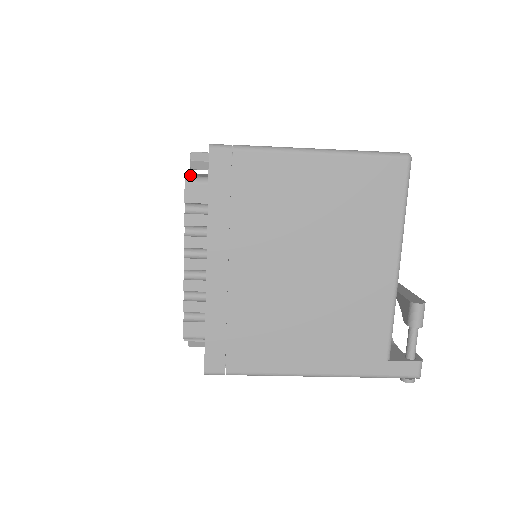
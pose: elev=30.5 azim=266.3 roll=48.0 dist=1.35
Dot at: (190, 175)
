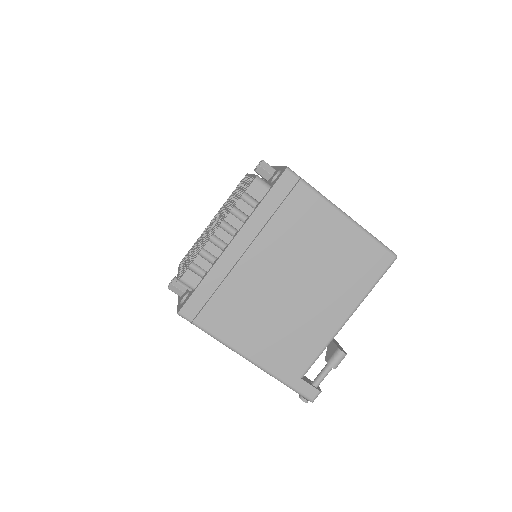
Dot at: occluded
